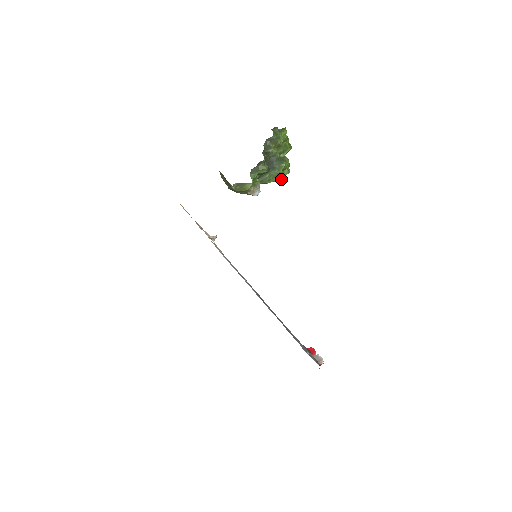
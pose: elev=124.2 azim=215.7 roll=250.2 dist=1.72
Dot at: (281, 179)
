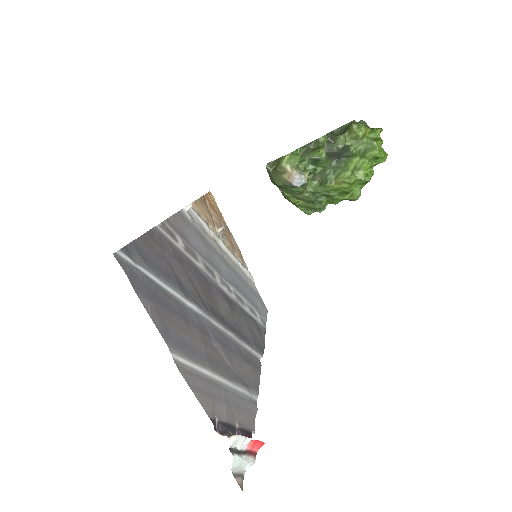
Dot at: (351, 184)
